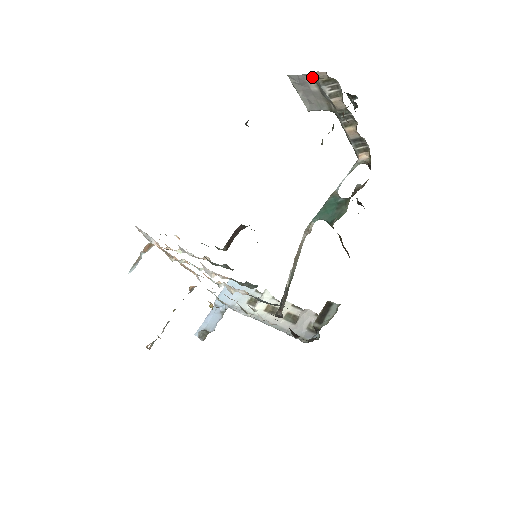
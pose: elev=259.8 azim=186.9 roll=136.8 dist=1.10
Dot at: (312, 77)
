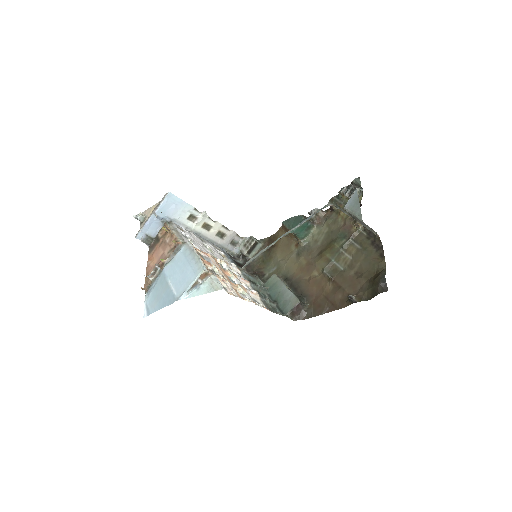
Dot at: (371, 228)
